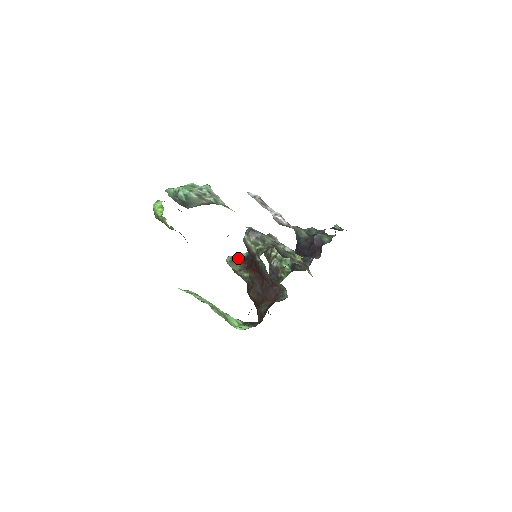
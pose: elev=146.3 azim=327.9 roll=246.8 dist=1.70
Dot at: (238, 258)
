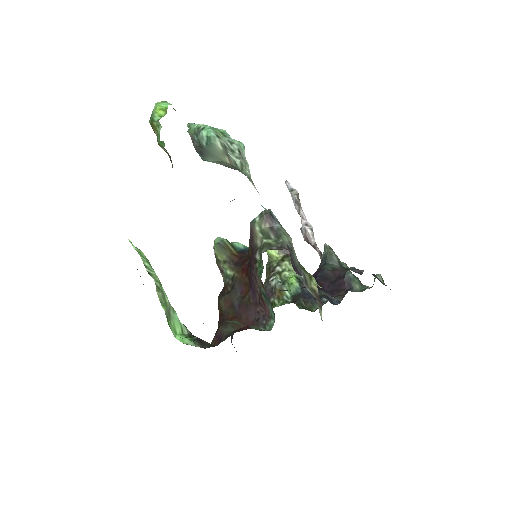
Dot at: (231, 245)
